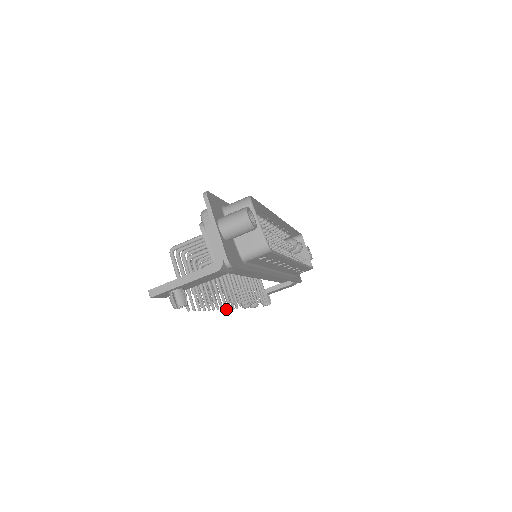
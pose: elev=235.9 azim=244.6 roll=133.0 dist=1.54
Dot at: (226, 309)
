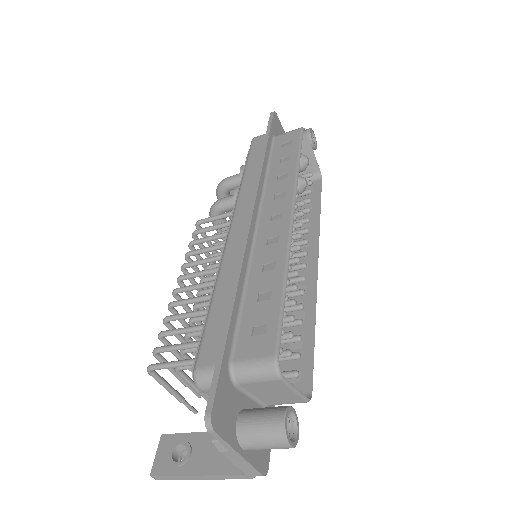
Dot at: occluded
